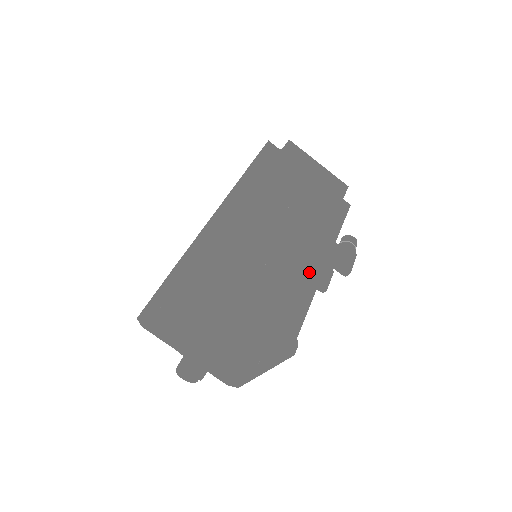
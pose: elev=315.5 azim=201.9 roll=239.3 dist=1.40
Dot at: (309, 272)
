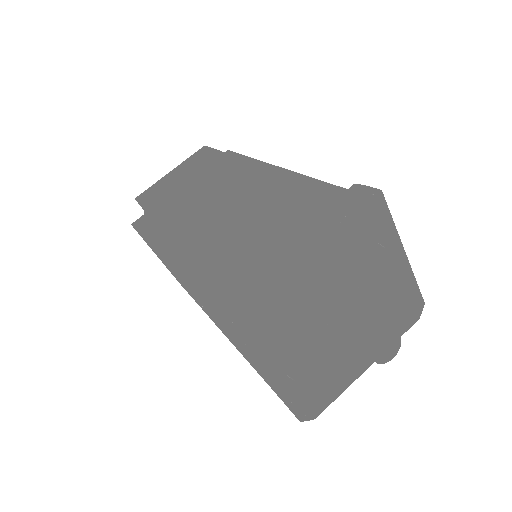
Dot at: occluded
